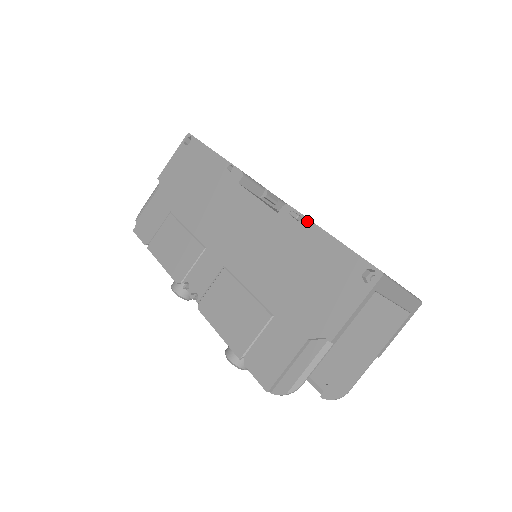
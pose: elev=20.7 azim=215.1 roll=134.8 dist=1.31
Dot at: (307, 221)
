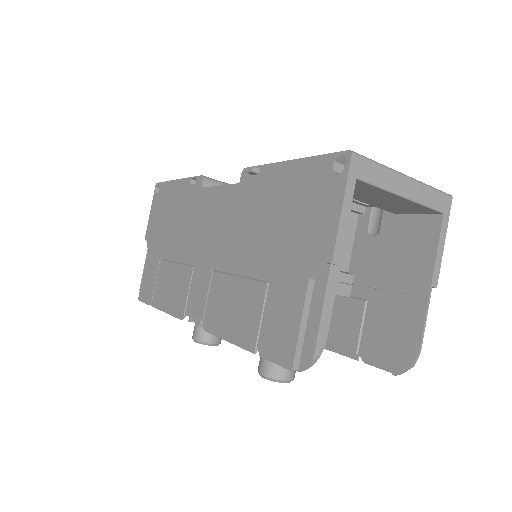
Dot at: (265, 167)
